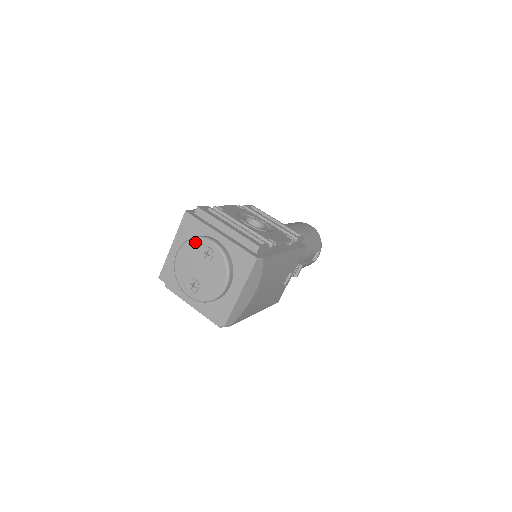
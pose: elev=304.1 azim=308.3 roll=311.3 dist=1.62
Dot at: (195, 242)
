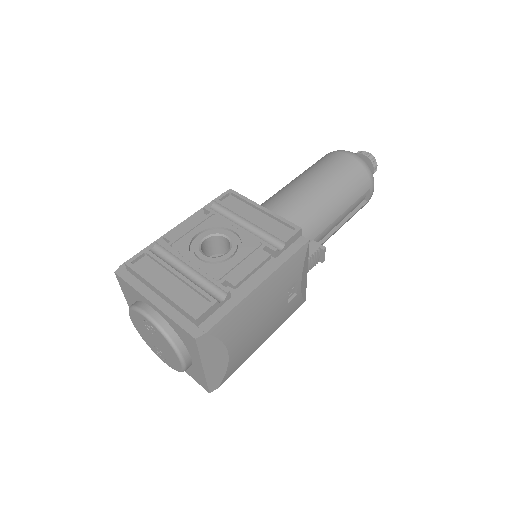
Dot at: (134, 313)
